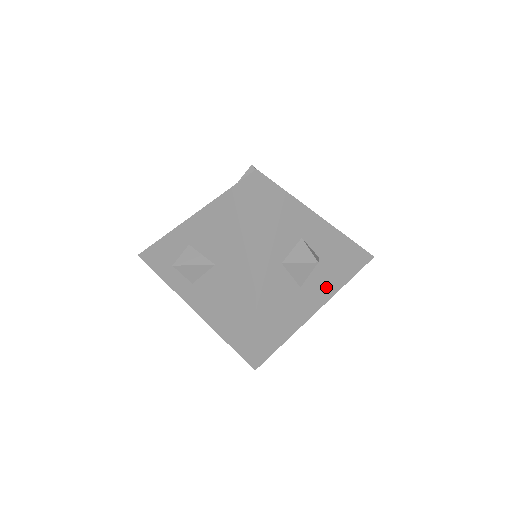
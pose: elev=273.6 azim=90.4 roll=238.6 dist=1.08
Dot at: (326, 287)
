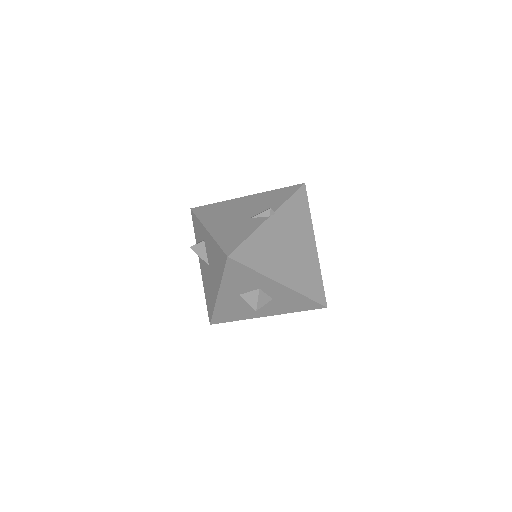
Dot at: (275, 310)
